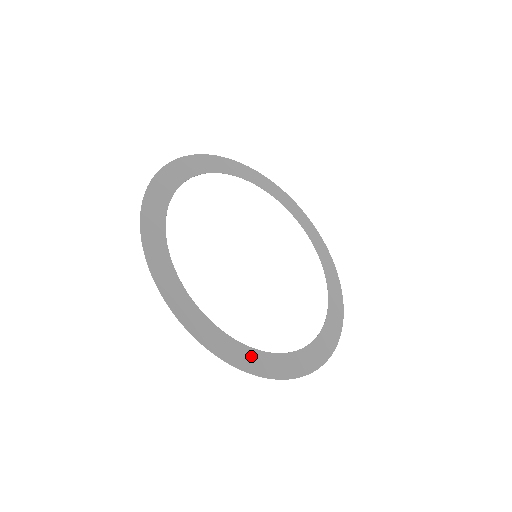
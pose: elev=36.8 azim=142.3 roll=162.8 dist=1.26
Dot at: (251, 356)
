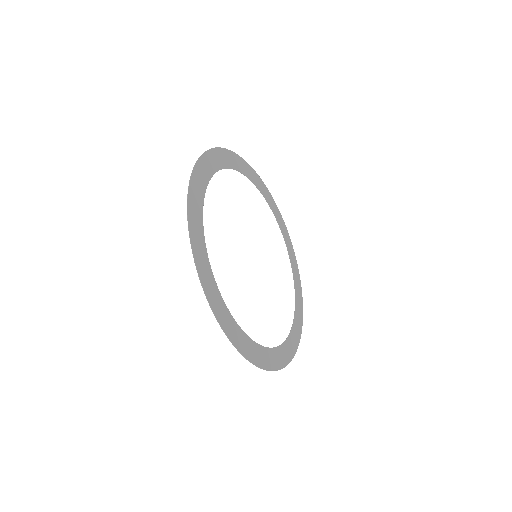
Dot at: (262, 353)
